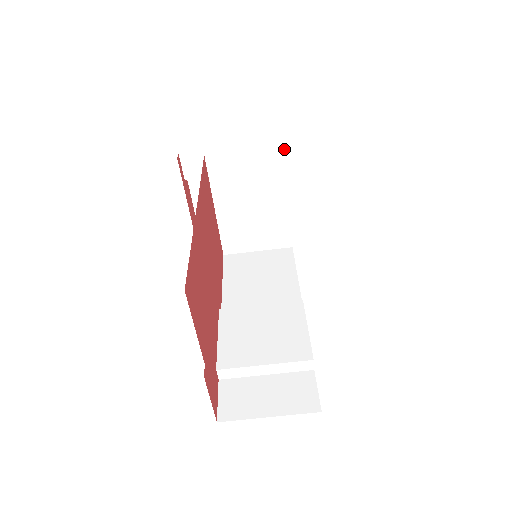
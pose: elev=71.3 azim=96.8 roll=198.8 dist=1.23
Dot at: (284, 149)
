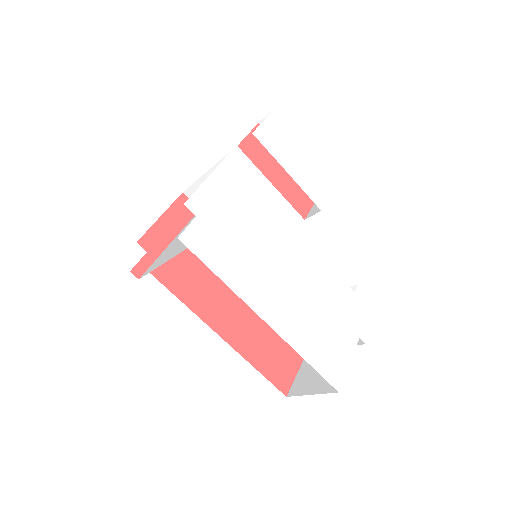
Dot at: (190, 245)
